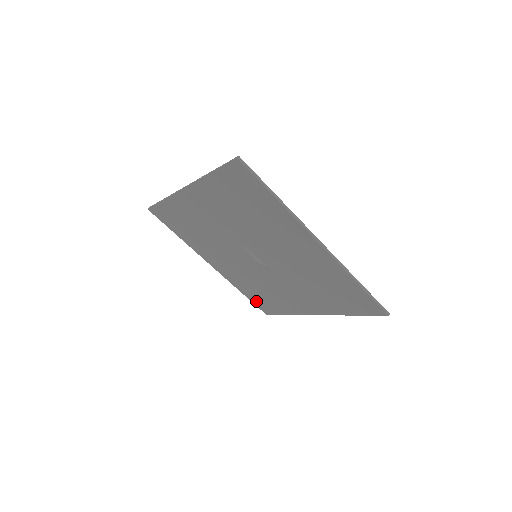
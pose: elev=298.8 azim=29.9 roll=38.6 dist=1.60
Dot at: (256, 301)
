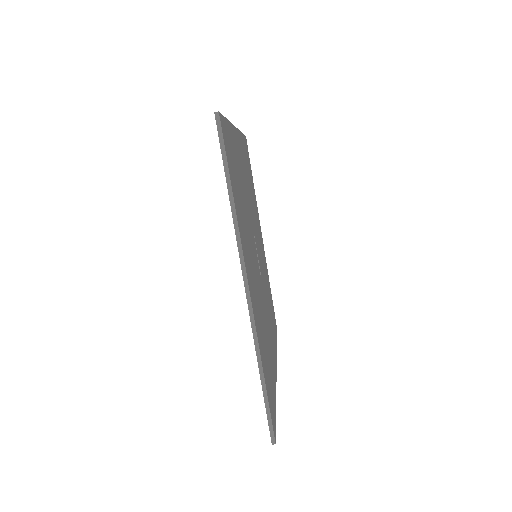
Dot at: occluded
